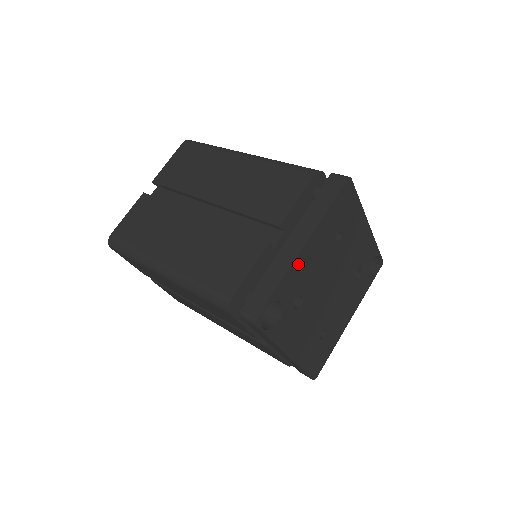
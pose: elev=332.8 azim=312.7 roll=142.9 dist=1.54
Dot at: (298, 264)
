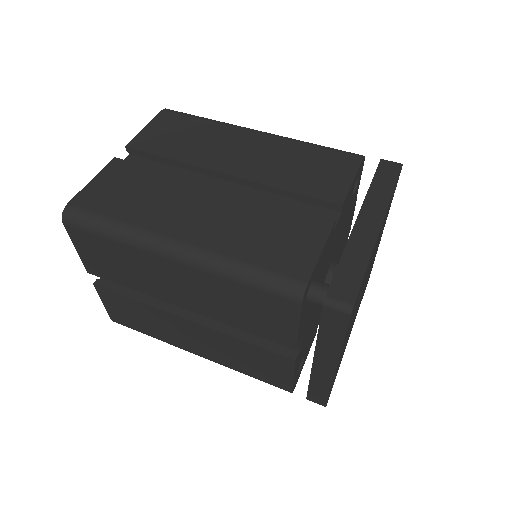
Dot at: occluded
